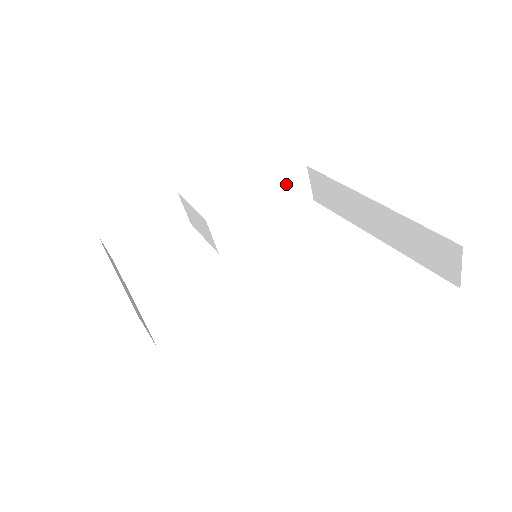
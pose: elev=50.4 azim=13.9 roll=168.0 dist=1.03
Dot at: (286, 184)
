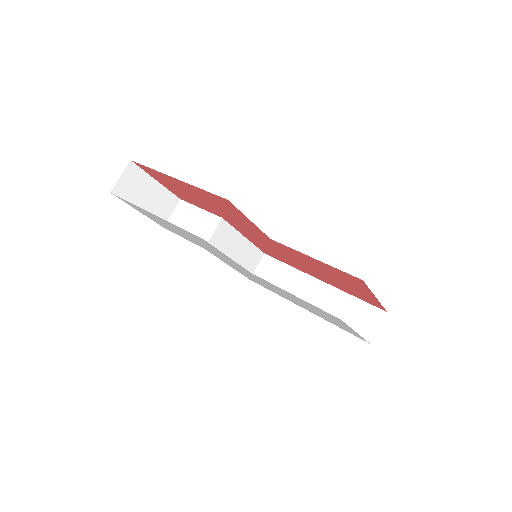
Dot at: (253, 251)
